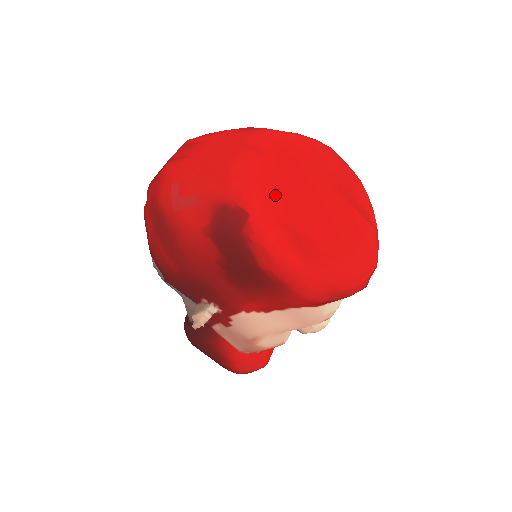
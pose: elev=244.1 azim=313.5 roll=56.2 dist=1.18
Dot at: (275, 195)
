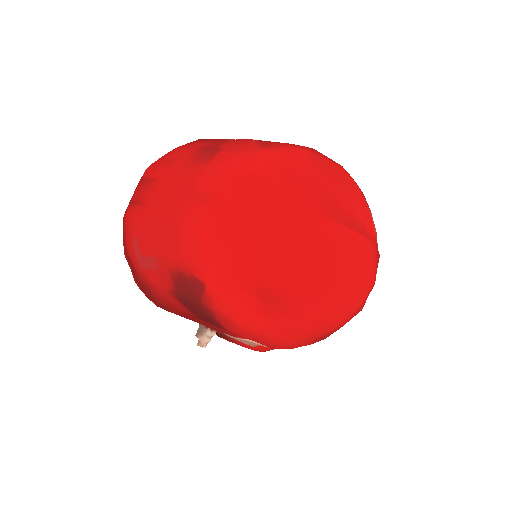
Dot at: (234, 252)
